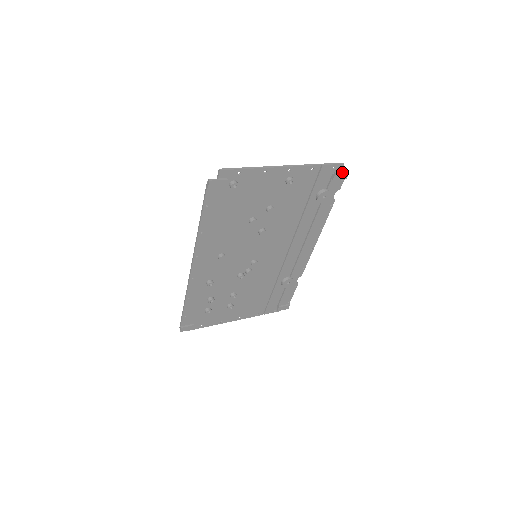
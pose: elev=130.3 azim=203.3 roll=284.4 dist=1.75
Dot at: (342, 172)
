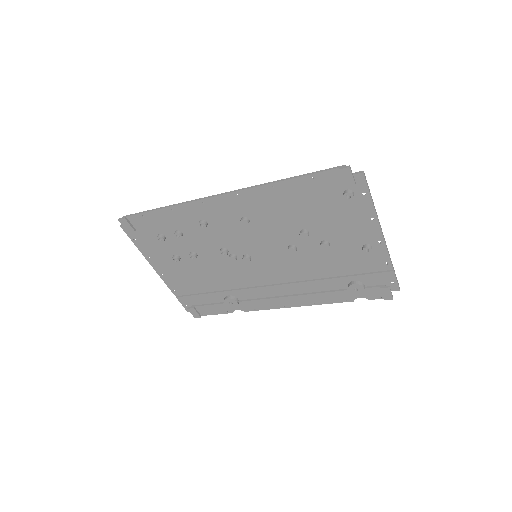
Dot at: occluded
